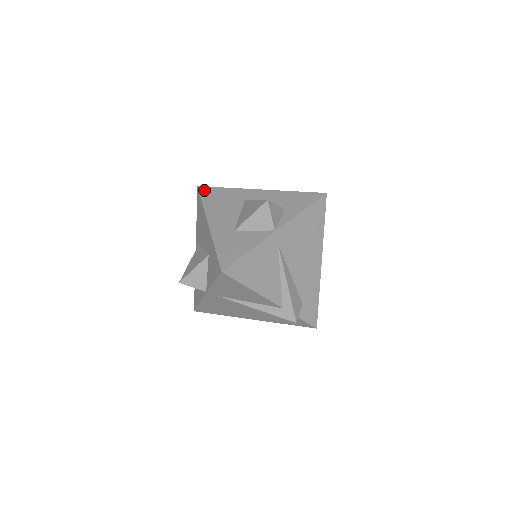
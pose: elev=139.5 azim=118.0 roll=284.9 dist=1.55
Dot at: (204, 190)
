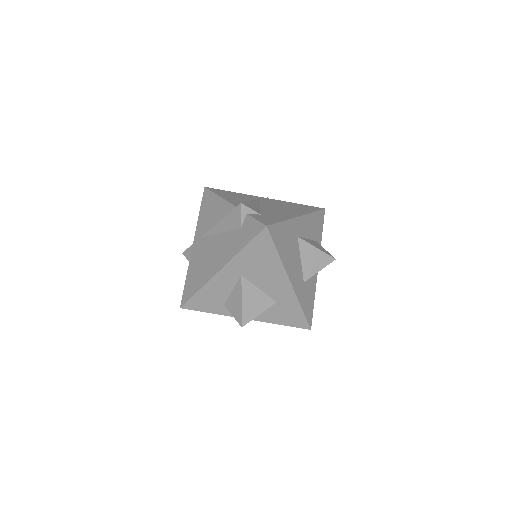
Dot at: occluded
